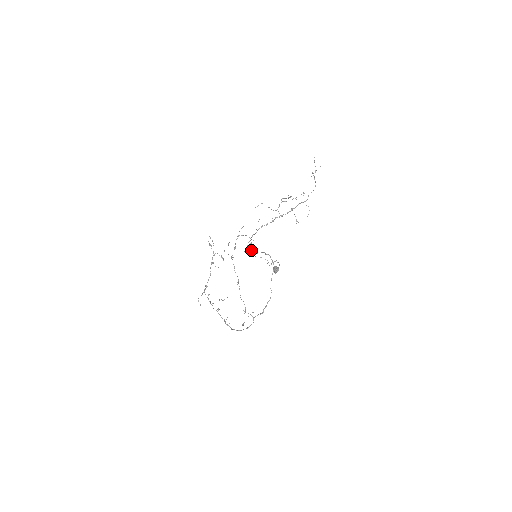
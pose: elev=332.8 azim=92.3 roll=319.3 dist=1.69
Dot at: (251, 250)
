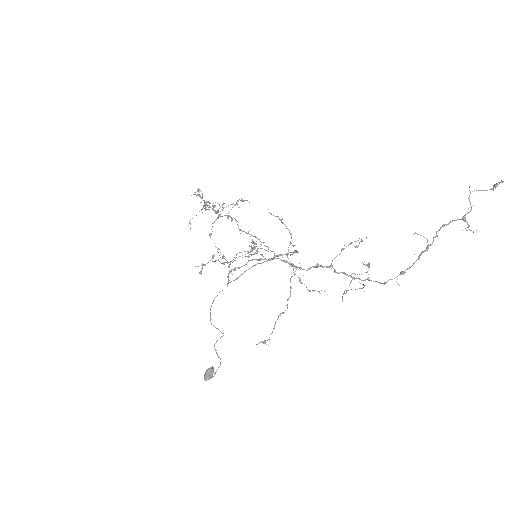
Dot at: (251, 247)
